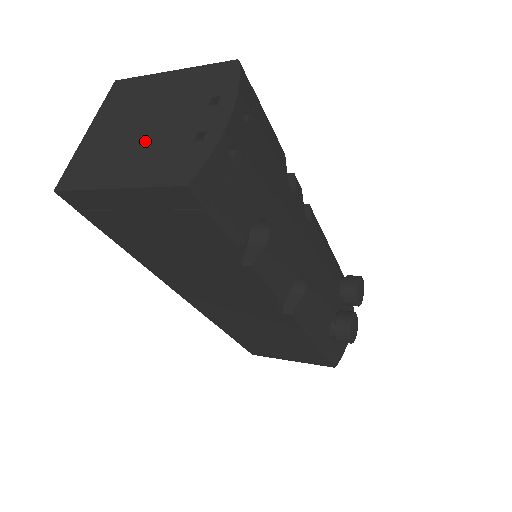
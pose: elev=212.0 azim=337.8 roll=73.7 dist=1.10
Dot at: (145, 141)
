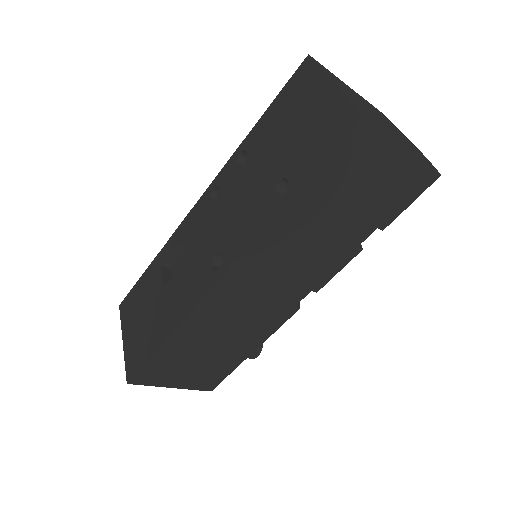
Dot at: (388, 127)
